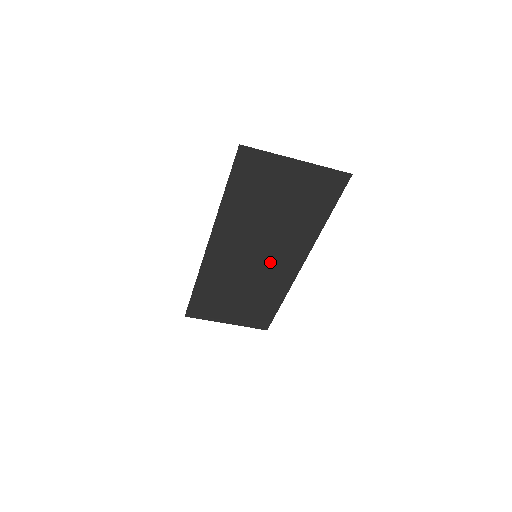
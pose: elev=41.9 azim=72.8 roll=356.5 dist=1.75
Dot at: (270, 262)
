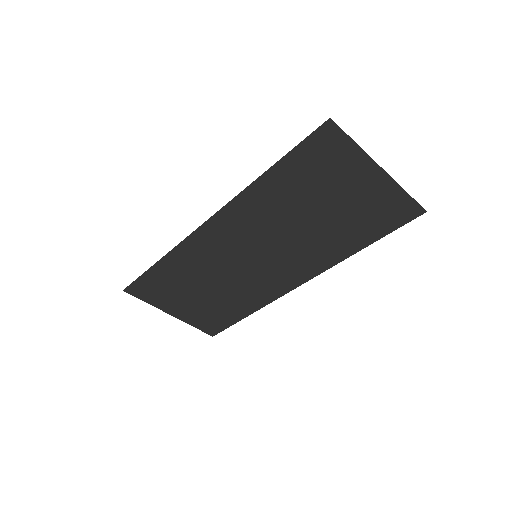
Dot at: (267, 268)
